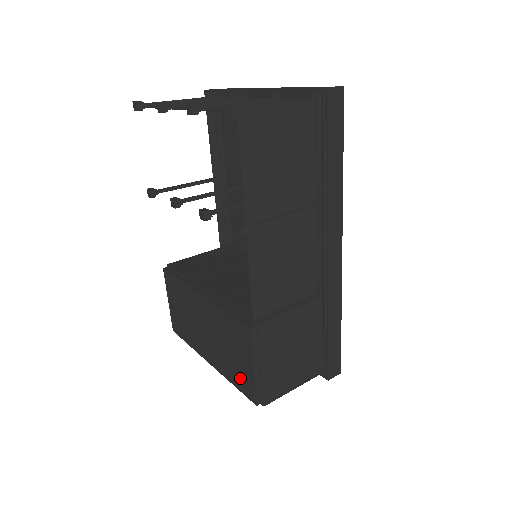
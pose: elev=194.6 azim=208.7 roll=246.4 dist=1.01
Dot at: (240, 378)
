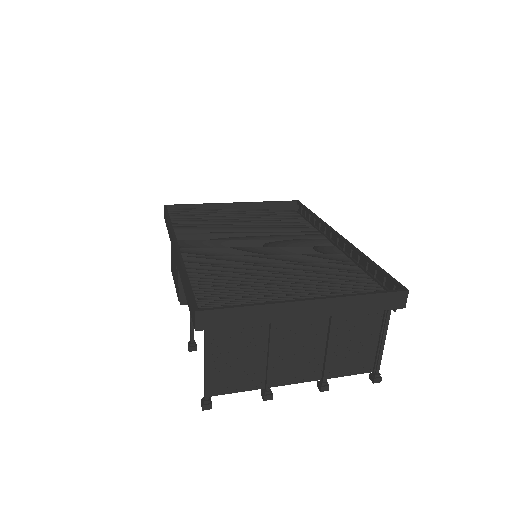
Dot at: occluded
